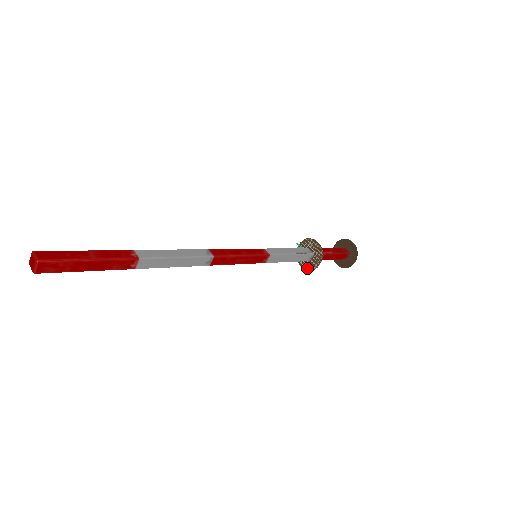
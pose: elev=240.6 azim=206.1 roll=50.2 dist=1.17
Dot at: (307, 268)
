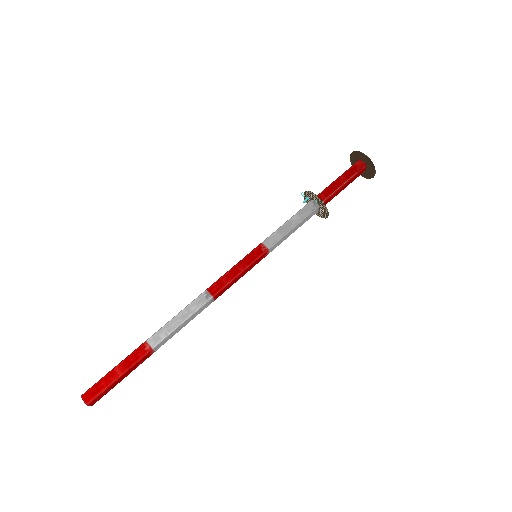
Dot at: (319, 216)
